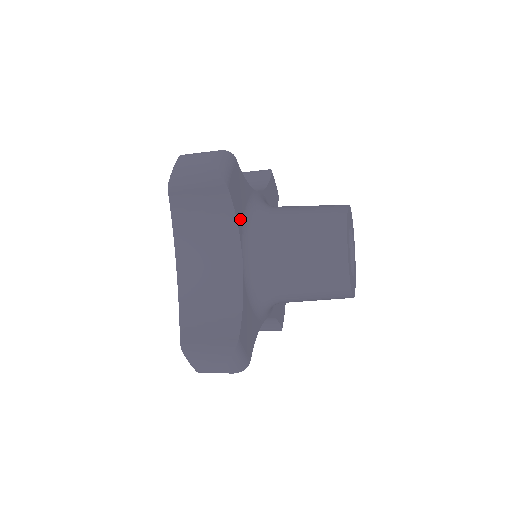
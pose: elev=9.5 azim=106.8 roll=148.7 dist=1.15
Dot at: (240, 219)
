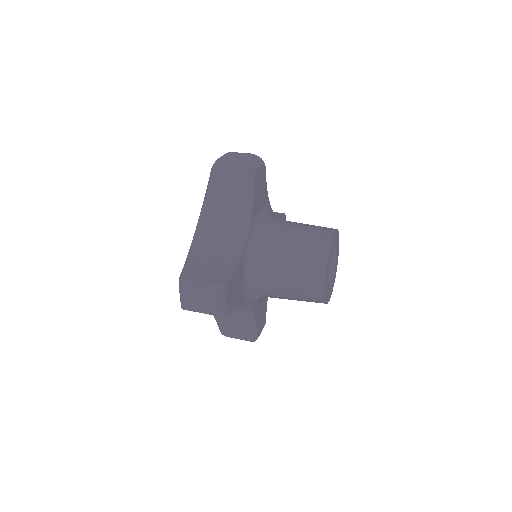
Dot at: (255, 207)
